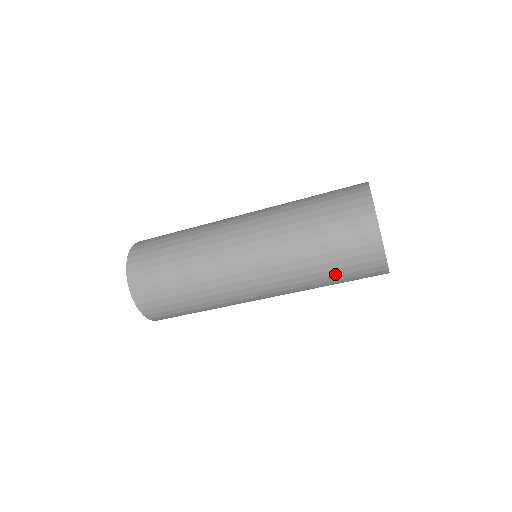
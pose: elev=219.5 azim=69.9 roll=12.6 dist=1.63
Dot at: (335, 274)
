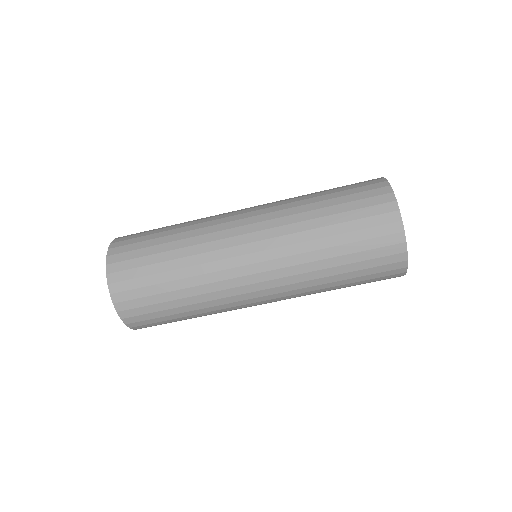
Dot at: (345, 242)
